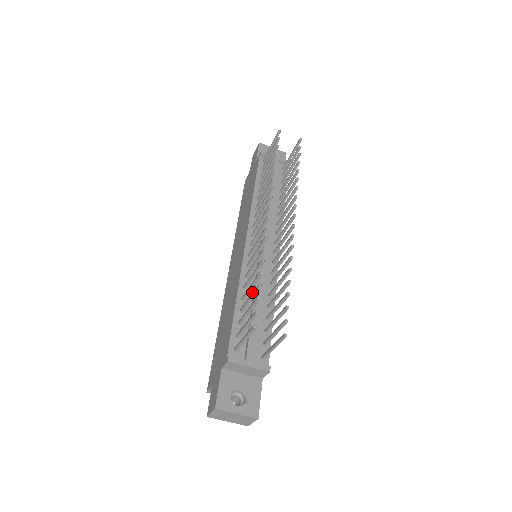
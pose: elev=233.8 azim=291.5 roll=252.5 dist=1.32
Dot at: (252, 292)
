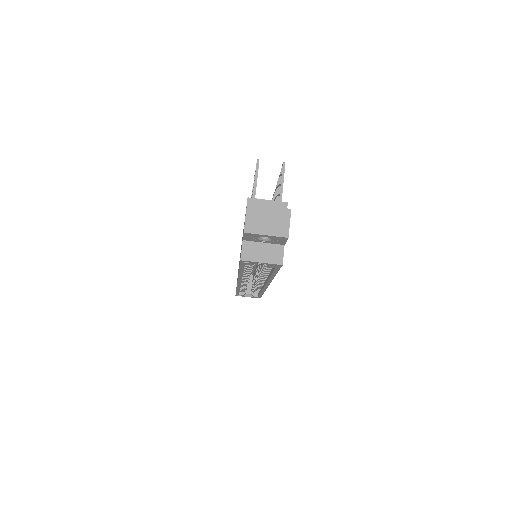
Dot at: occluded
